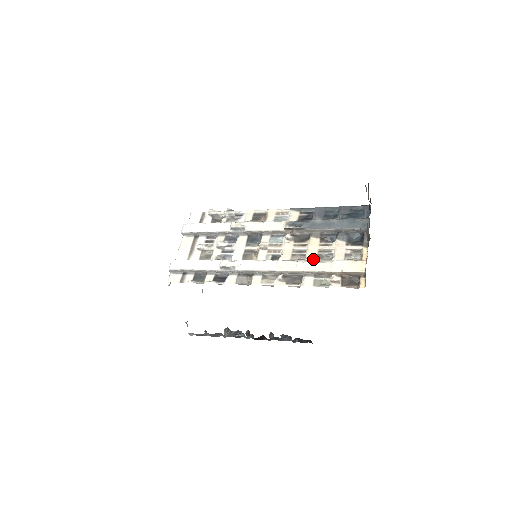
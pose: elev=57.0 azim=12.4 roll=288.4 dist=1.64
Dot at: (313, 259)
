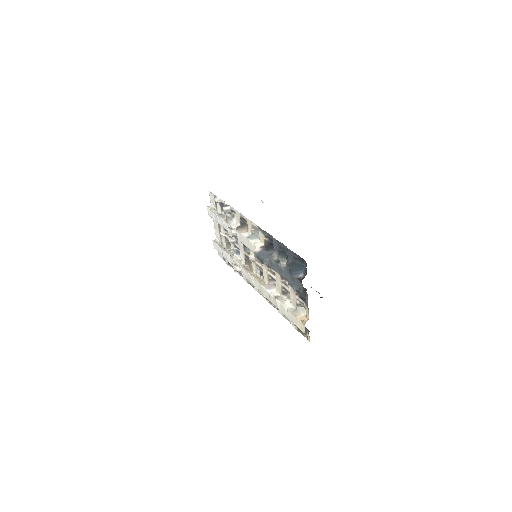
Dot at: (280, 293)
